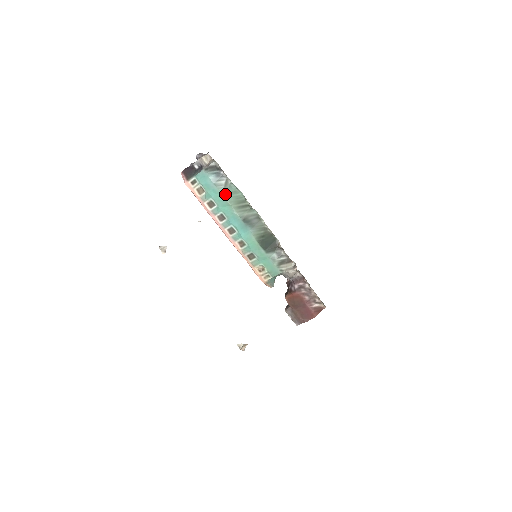
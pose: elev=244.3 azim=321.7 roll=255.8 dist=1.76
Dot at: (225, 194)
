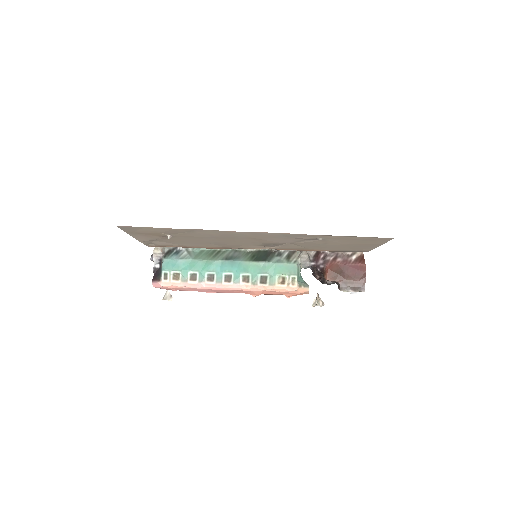
Dot at: (195, 258)
